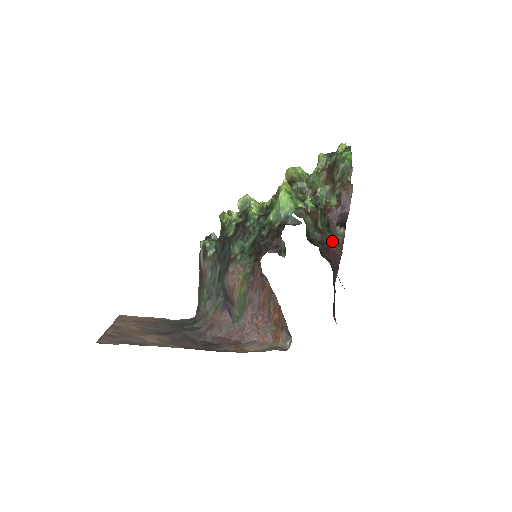
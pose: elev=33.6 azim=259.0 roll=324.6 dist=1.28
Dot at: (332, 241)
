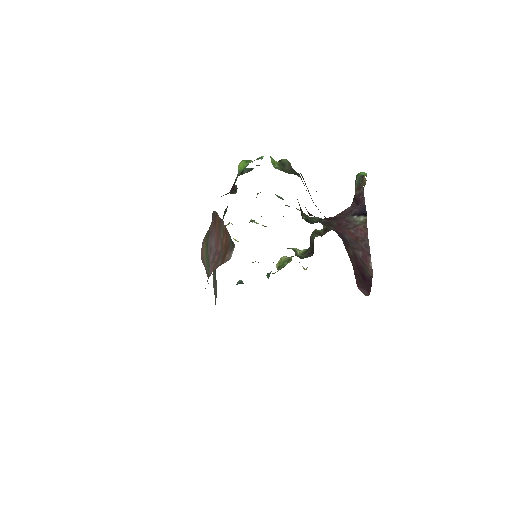
Dot at: (346, 225)
